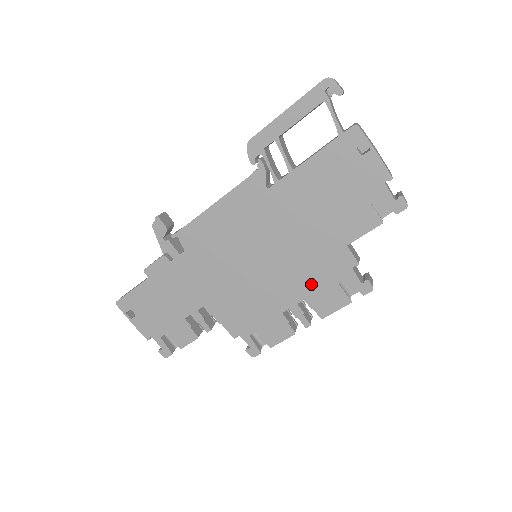
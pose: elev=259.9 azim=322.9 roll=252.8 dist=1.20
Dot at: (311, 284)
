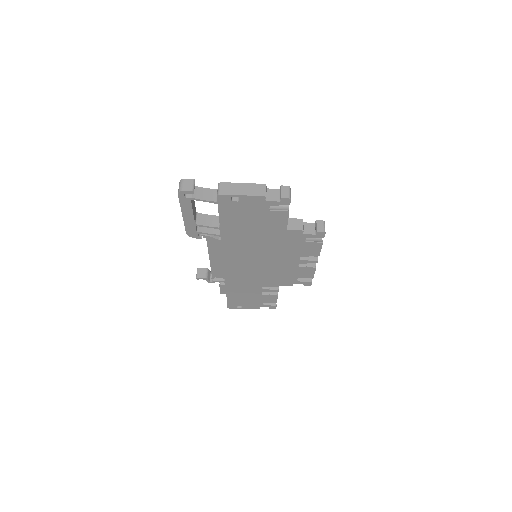
Dot at: (294, 251)
